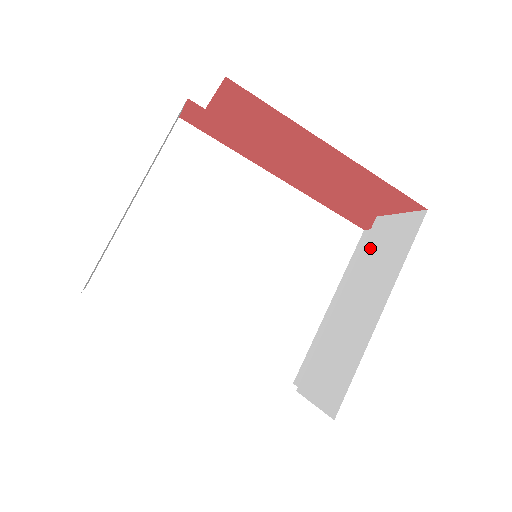
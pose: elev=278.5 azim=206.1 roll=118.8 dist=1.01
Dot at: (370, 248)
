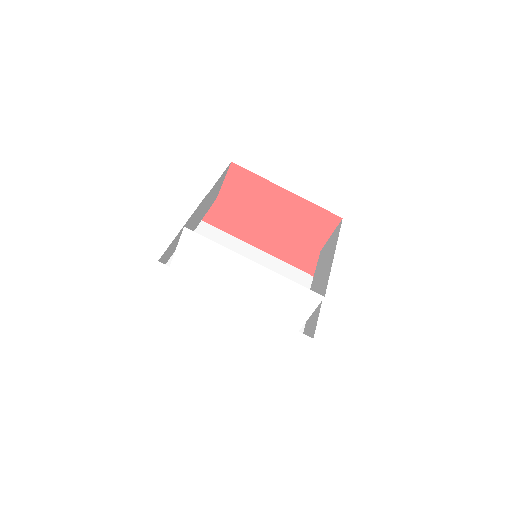
Dot at: (321, 258)
